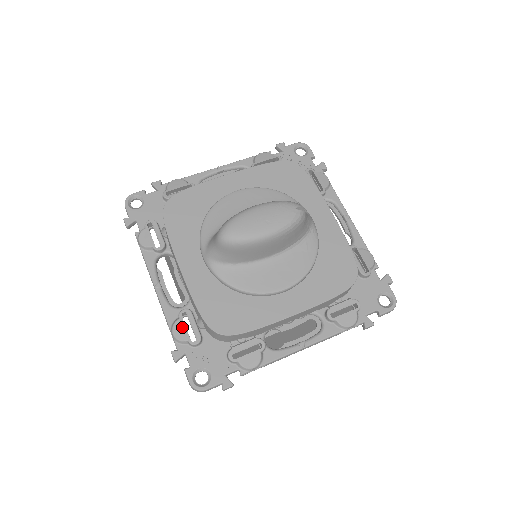
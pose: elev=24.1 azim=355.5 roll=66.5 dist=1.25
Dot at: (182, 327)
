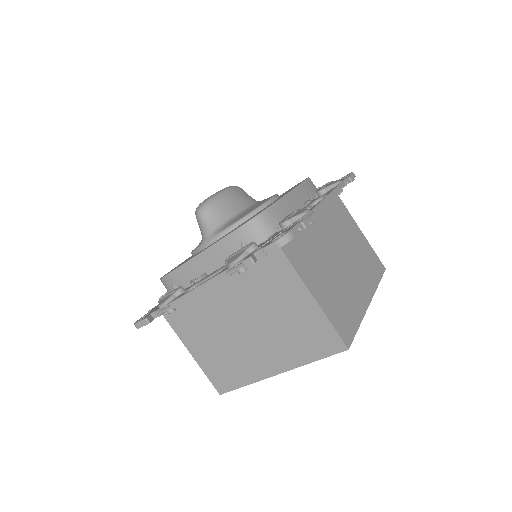
Dot at: (234, 257)
